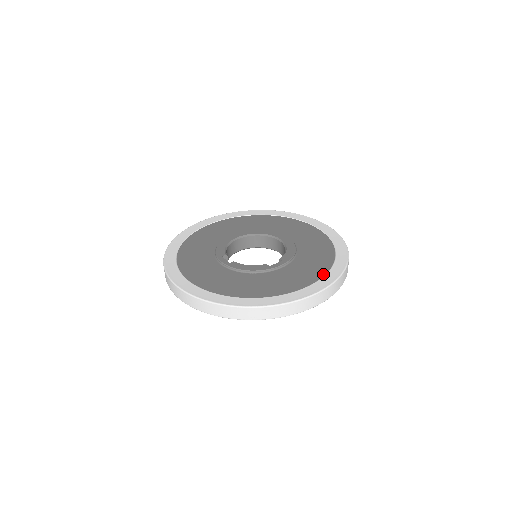
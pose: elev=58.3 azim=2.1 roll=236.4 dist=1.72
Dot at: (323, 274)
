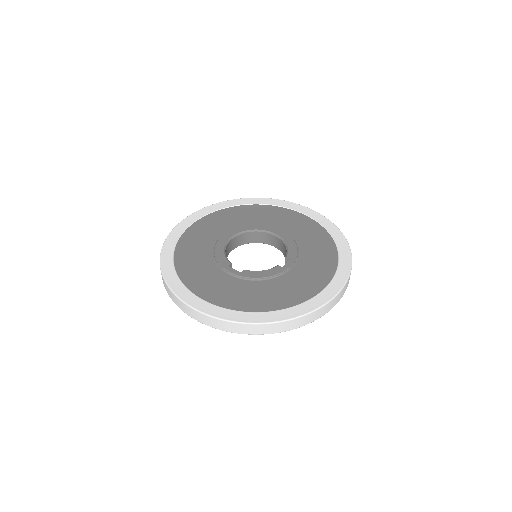
Dot at: (336, 265)
